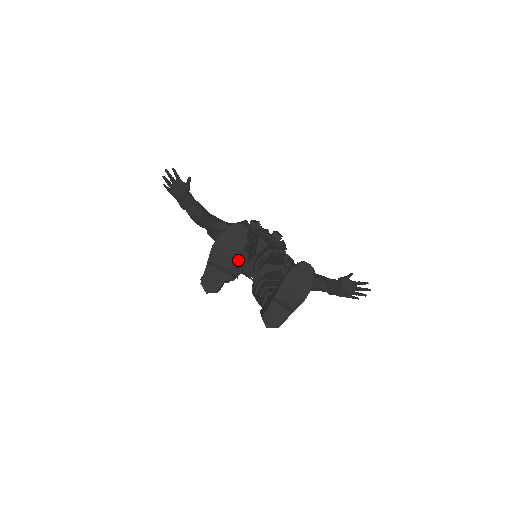
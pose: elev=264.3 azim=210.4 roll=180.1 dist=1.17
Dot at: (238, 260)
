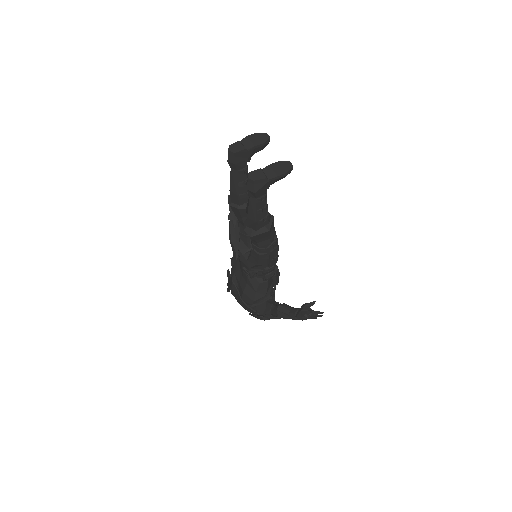
Dot at: occluded
